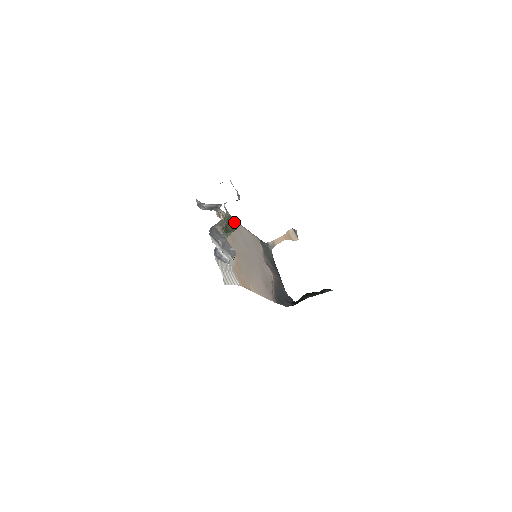
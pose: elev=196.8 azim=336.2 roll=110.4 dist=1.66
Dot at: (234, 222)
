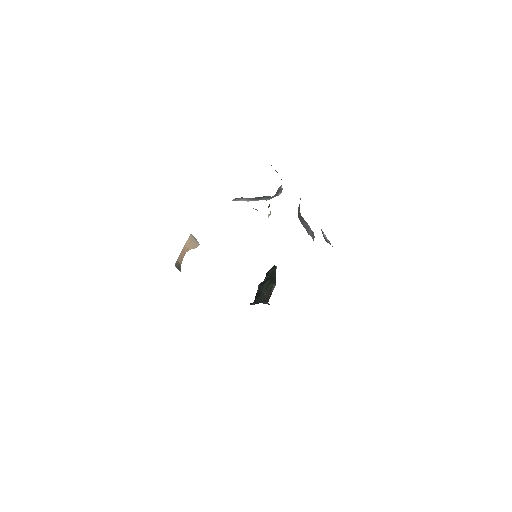
Dot at: occluded
